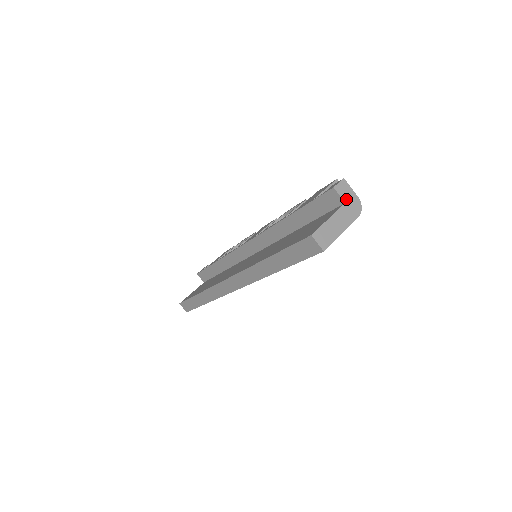
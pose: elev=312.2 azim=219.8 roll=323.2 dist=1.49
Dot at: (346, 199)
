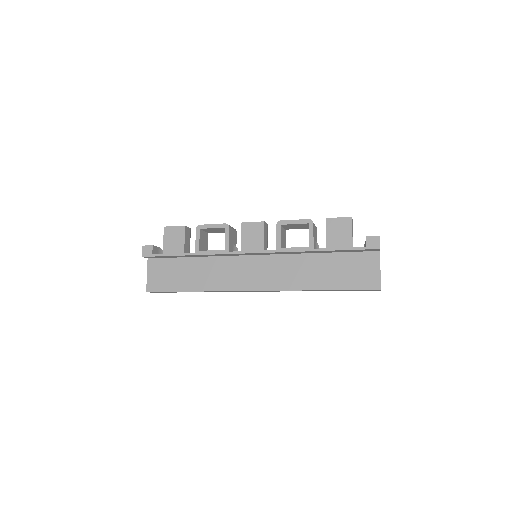
Dot at: occluded
